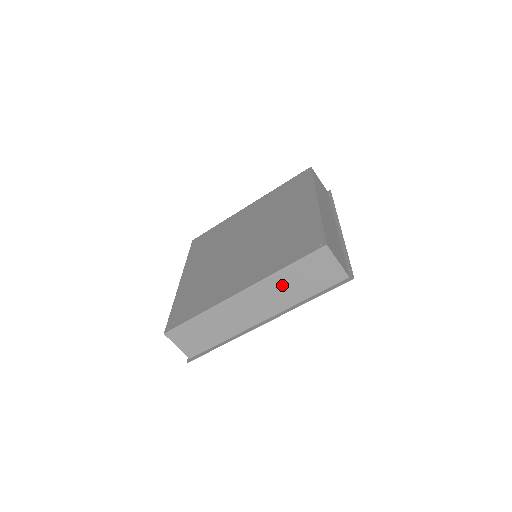
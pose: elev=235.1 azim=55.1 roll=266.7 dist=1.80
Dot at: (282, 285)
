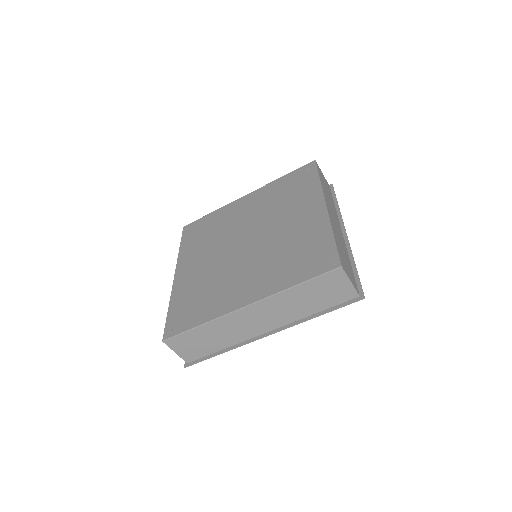
Dot at: (290, 301)
